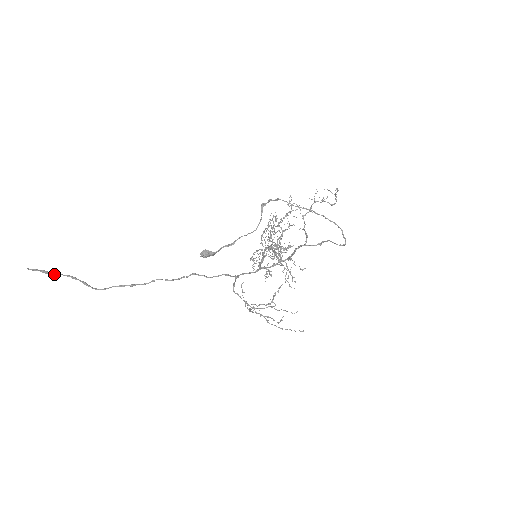
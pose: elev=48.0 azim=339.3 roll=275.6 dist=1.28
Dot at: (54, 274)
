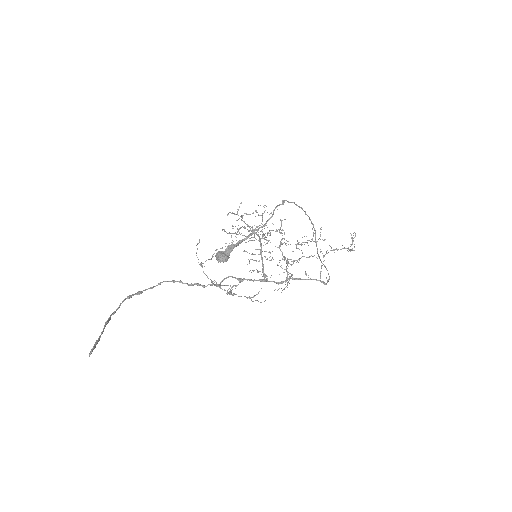
Dot at: (100, 336)
